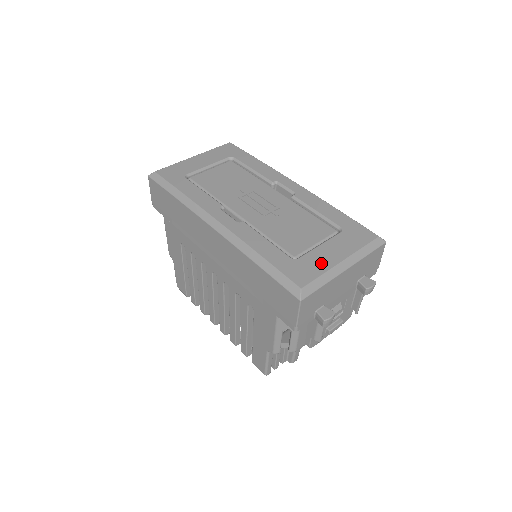
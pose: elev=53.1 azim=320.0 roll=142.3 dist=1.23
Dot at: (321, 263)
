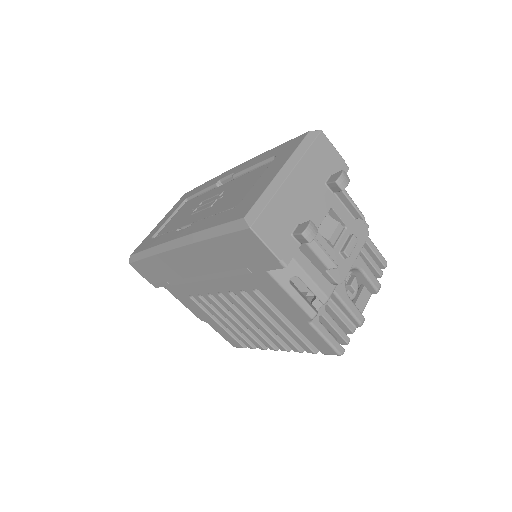
Dot at: (260, 189)
